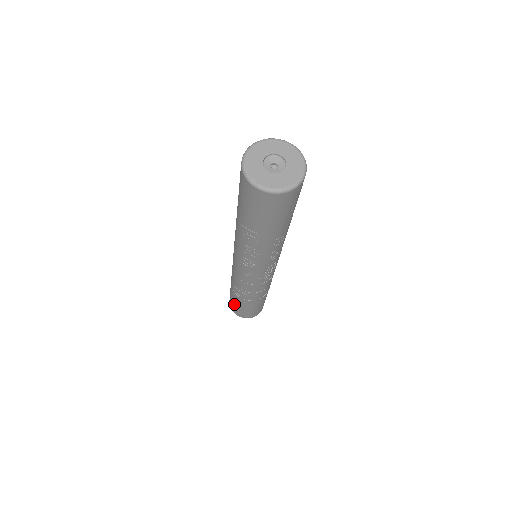
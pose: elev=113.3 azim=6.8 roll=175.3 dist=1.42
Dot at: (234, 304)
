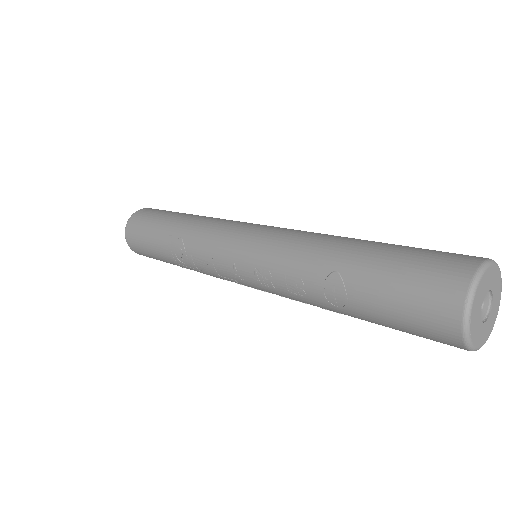
Dot at: (144, 236)
